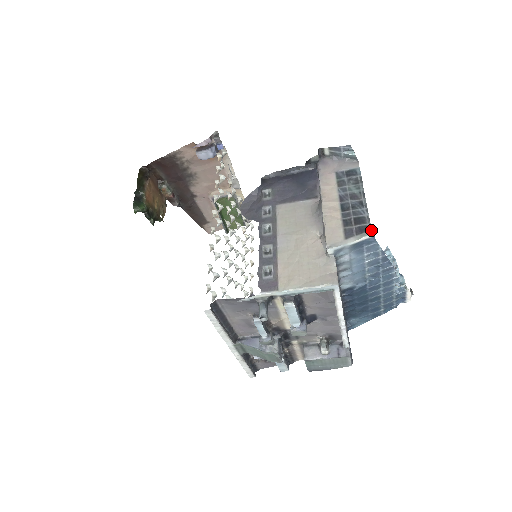
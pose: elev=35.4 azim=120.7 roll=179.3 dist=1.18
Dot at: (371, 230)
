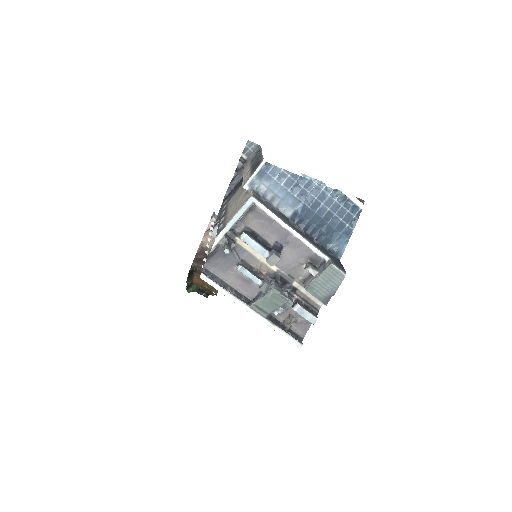
Dot at: (262, 160)
